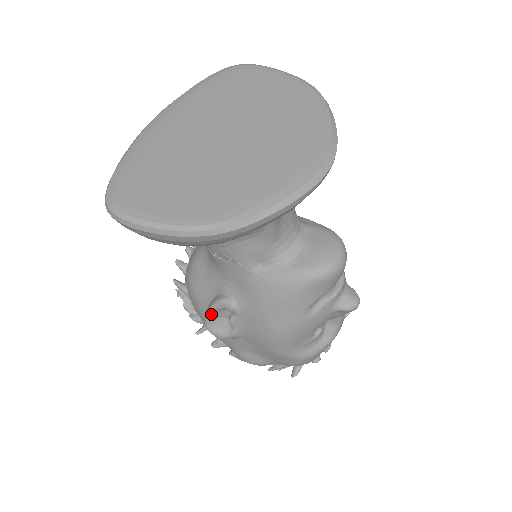
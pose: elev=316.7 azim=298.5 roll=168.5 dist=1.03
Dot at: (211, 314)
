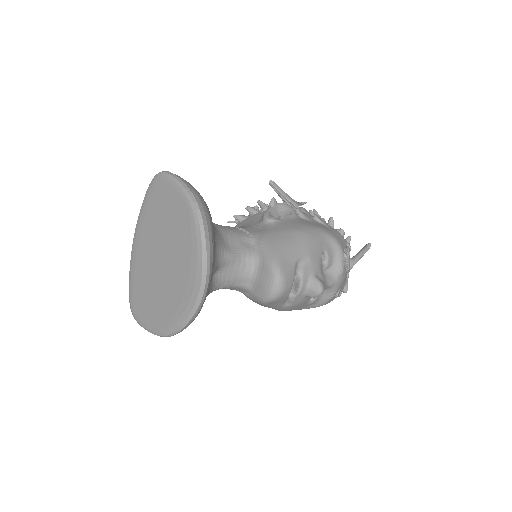
Dot at: occluded
